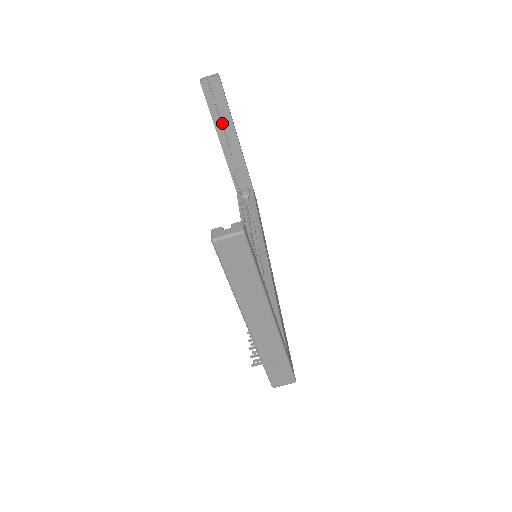
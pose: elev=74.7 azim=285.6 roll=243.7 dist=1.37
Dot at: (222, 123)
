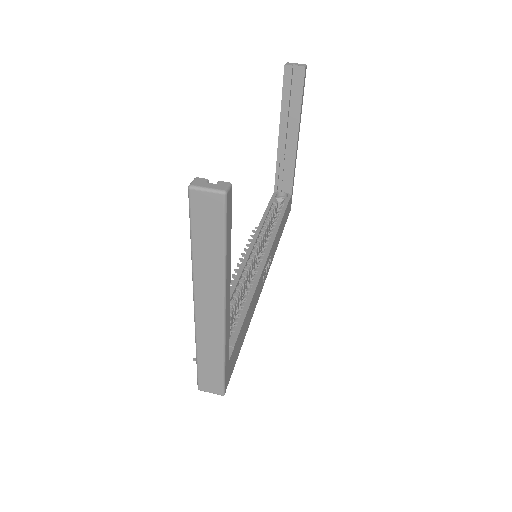
Dot at: (289, 116)
